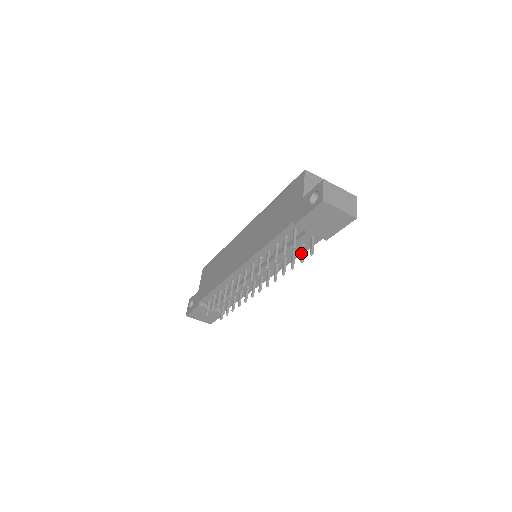
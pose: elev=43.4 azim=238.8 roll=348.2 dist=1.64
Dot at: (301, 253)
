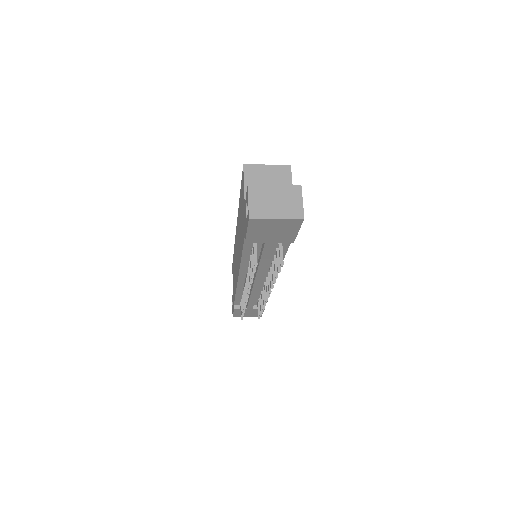
Dot at: occluded
